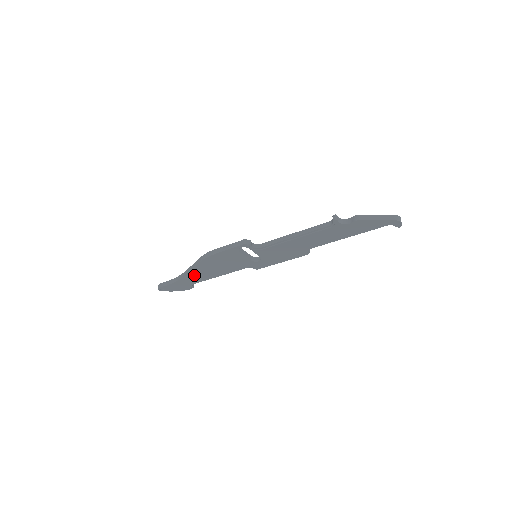
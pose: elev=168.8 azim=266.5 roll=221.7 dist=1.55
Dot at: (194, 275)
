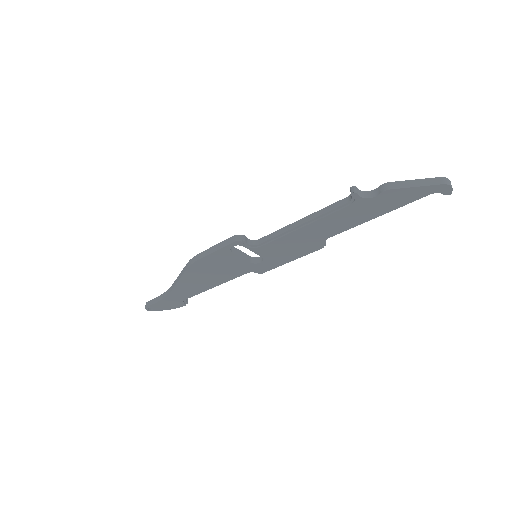
Dot at: (183, 288)
